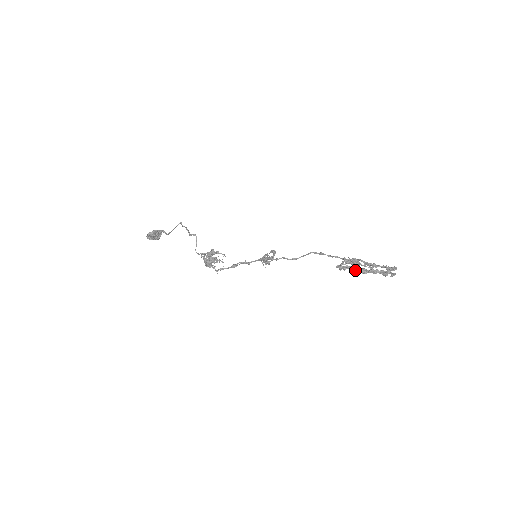
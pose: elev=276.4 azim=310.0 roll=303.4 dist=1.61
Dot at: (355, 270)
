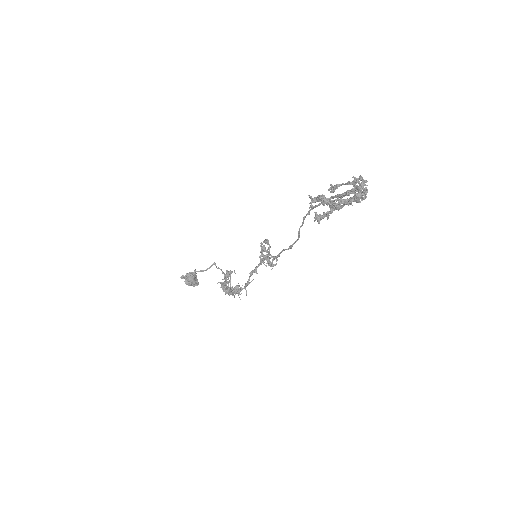
Dot at: (331, 212)
